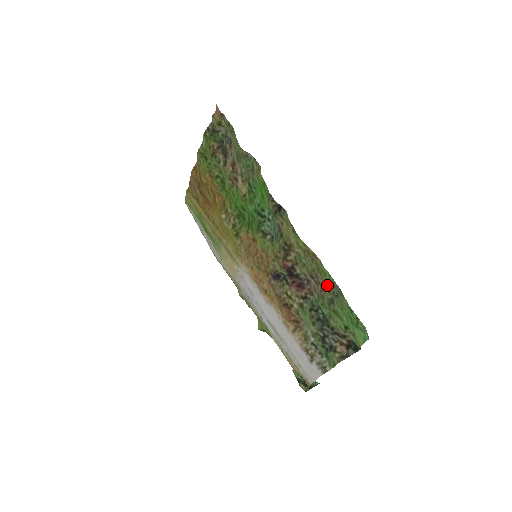
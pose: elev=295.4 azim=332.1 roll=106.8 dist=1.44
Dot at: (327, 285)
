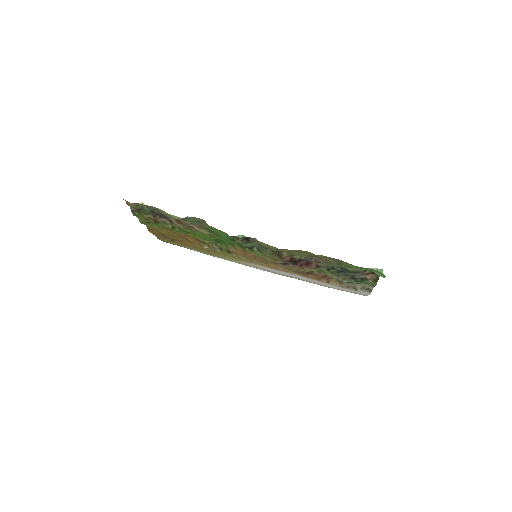
Dot at: occluded
